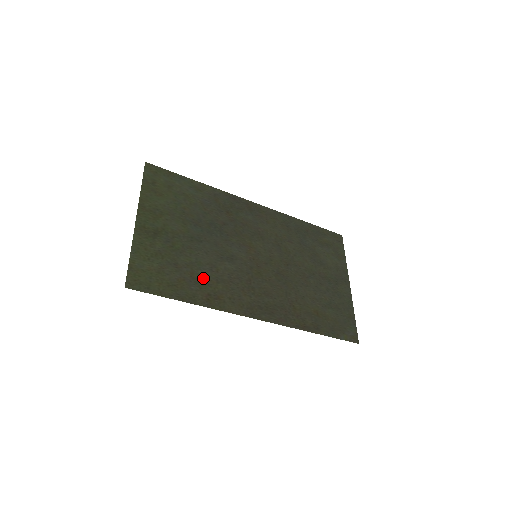
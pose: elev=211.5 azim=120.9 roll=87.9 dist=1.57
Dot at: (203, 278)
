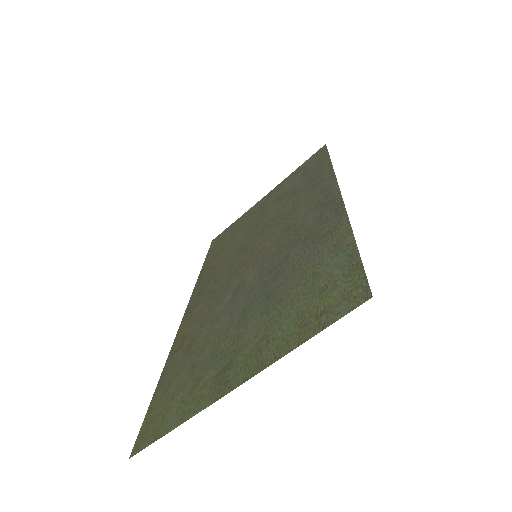
Dot at: (197, 341)
